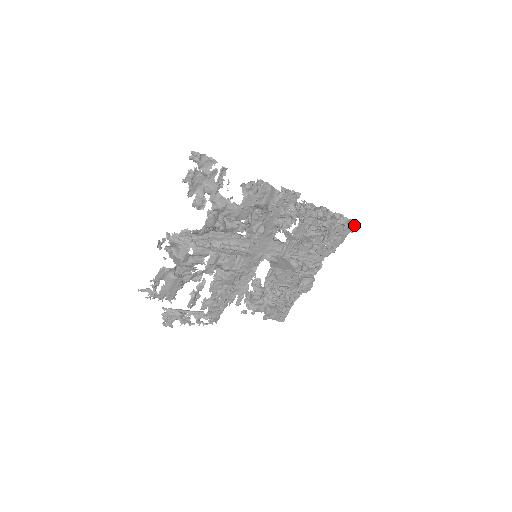
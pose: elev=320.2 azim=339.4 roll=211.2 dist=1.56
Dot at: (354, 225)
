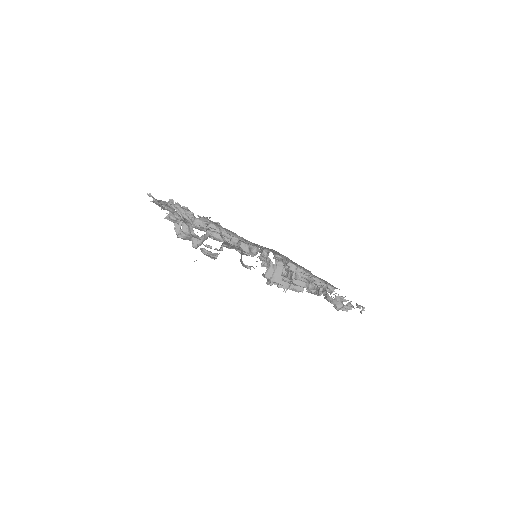
Dot at: (360, 305)
